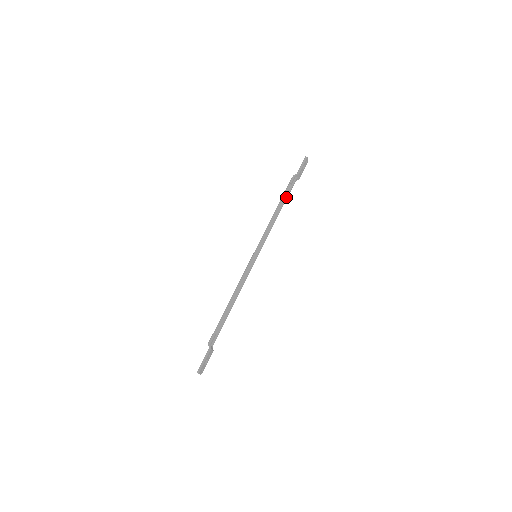
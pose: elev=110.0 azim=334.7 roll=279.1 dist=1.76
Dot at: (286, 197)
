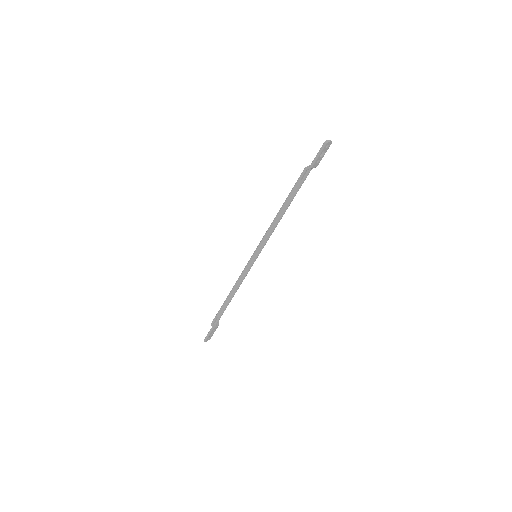
Dot at: (293, 195)
